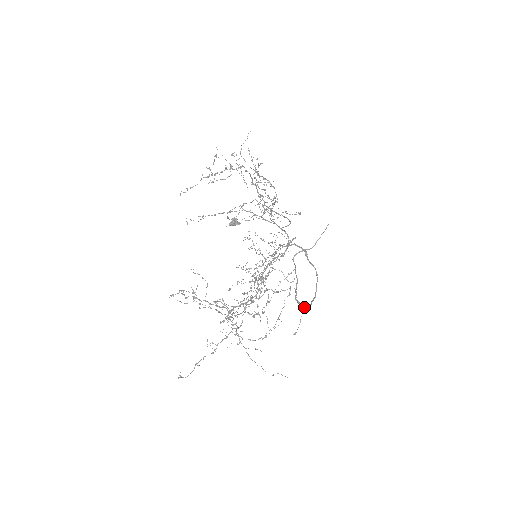
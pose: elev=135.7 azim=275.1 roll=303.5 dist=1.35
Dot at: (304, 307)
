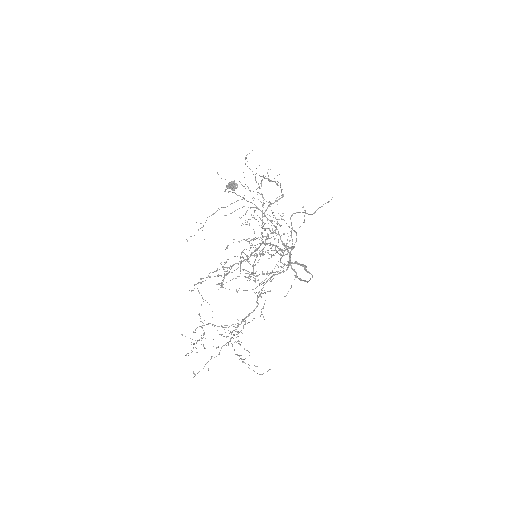
Dot at: (296, 277)
